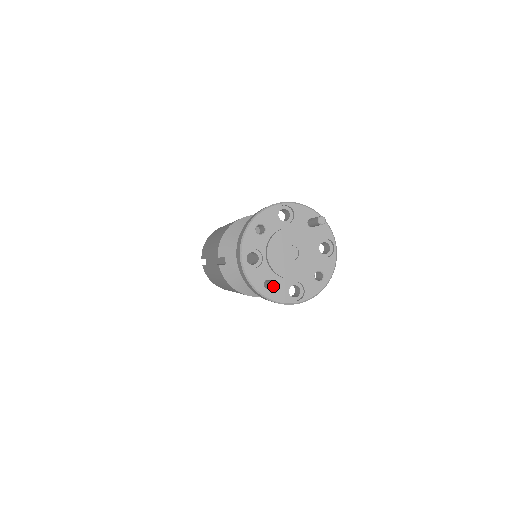
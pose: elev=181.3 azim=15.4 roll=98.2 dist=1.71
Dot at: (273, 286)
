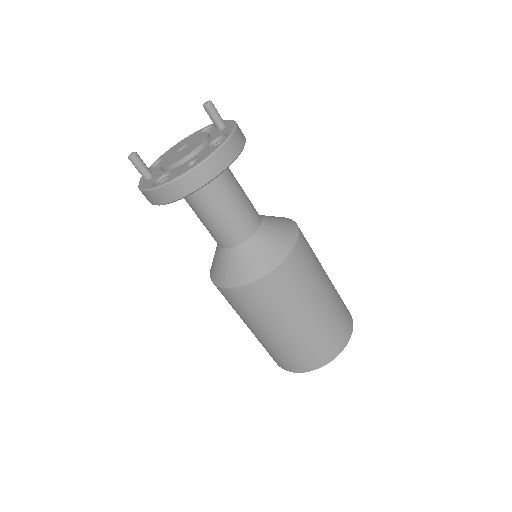
Dot at: (129, 155)
